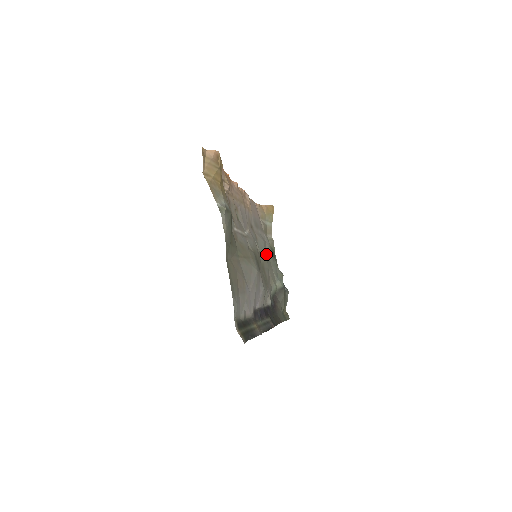
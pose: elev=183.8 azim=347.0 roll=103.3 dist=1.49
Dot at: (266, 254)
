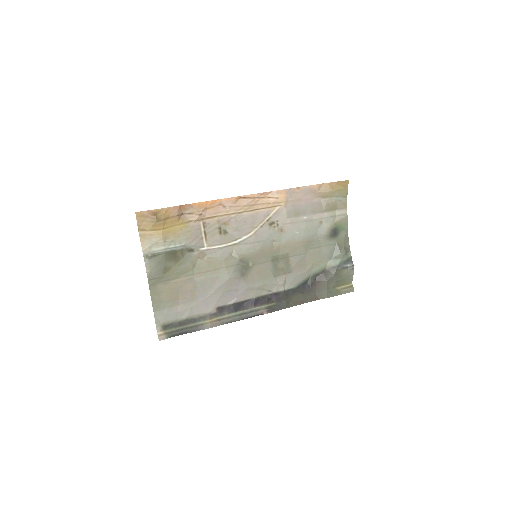
Dot at: (307, 239)
